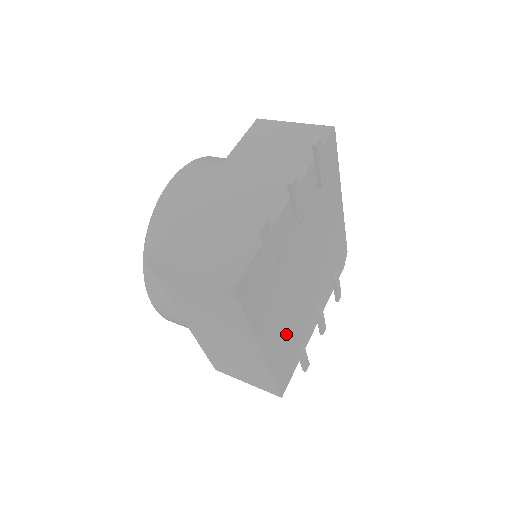
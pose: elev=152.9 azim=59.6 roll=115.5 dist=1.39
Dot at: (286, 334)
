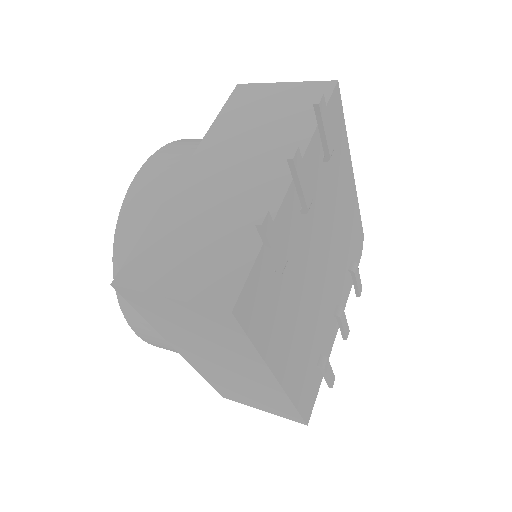
Dot at: (305, 350)
